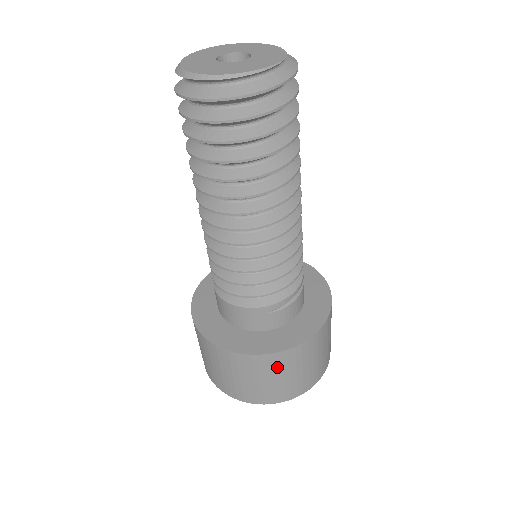
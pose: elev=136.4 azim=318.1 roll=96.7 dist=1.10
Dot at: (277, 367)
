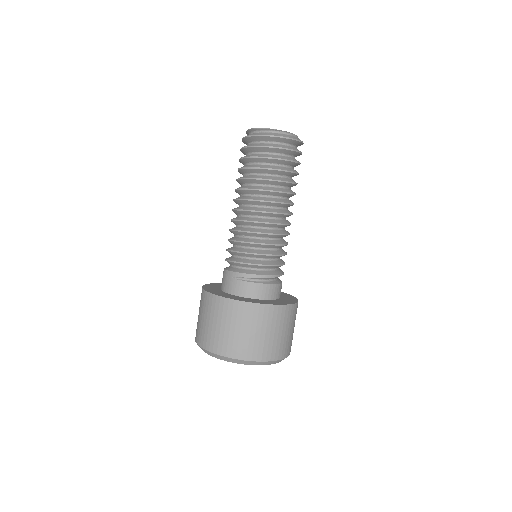
Dot at: (212, 309)
